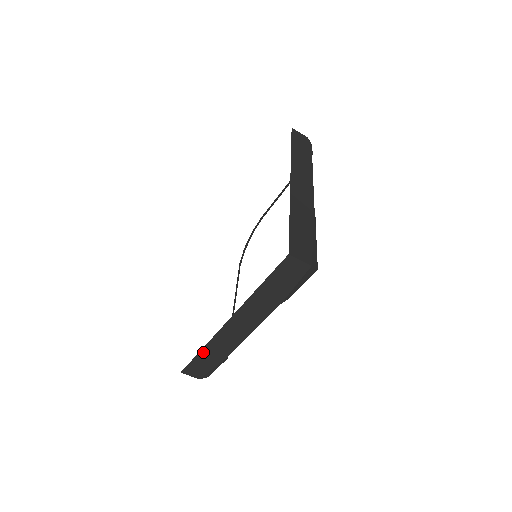
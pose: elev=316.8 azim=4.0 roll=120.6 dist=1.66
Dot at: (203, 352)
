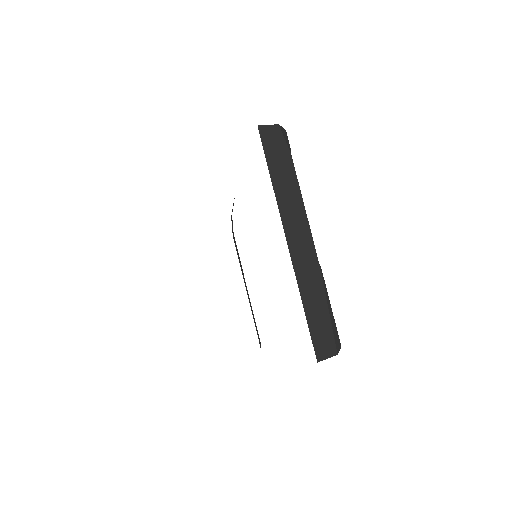
Dot at: occluded
